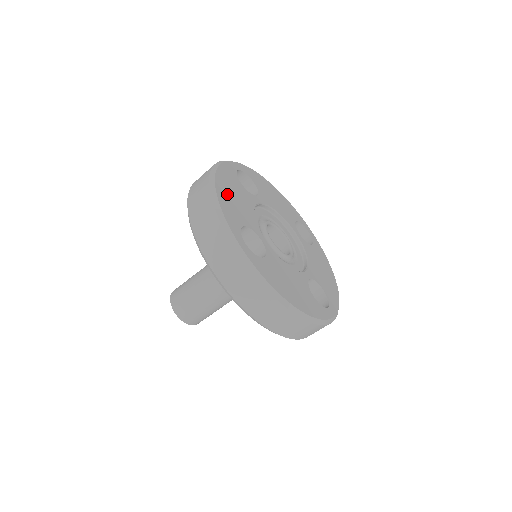
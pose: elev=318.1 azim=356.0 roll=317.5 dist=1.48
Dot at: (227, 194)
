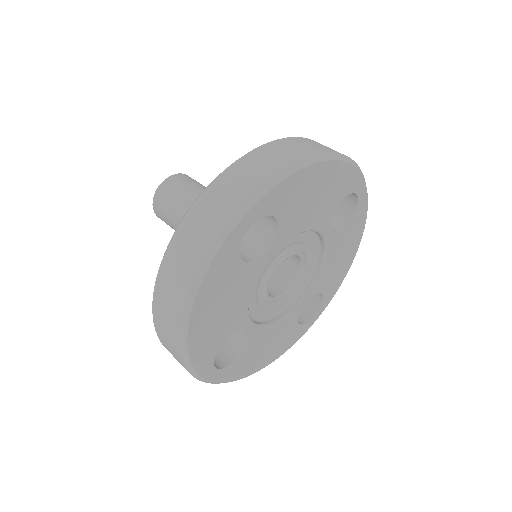
Dot at: (314, 184)
